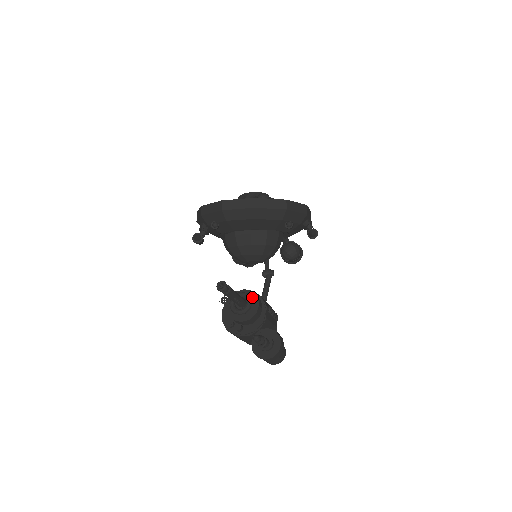
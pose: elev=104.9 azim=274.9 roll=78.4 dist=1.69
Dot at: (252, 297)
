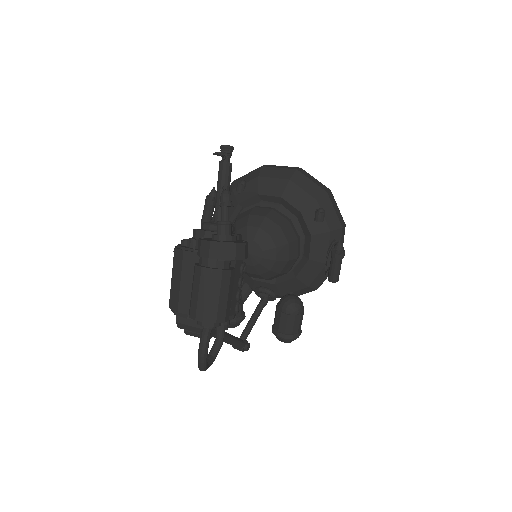
Dot at: occluded
